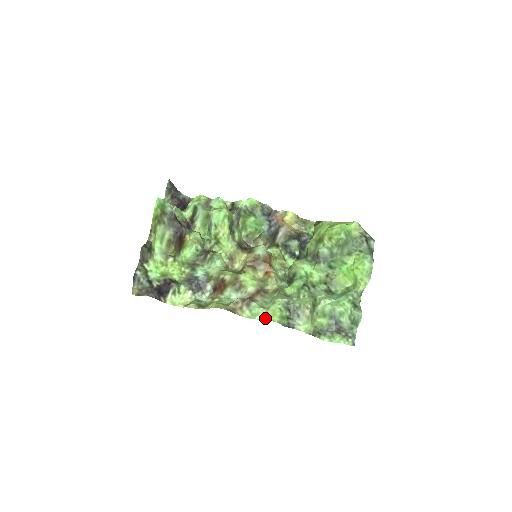
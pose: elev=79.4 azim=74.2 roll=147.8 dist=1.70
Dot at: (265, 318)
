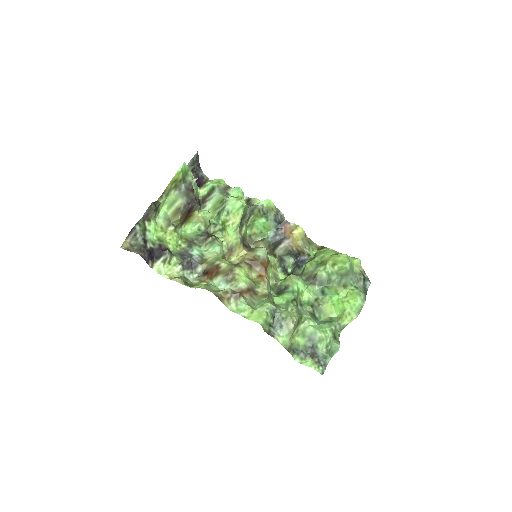
Dot at: (249, 317)
